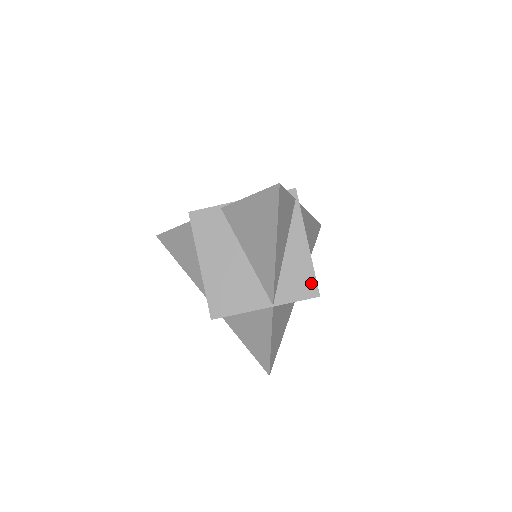
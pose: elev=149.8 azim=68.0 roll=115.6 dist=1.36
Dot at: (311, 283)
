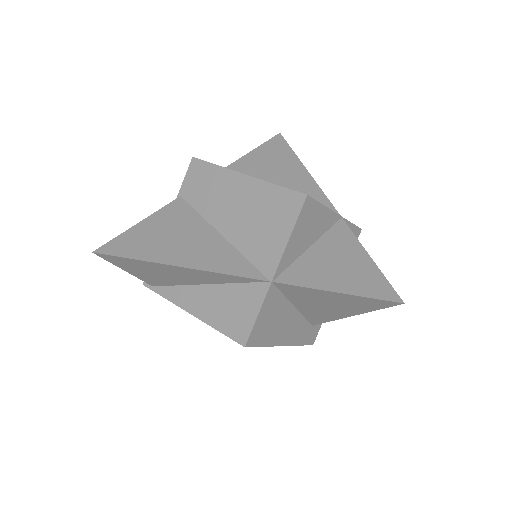
Dot at: occluded
